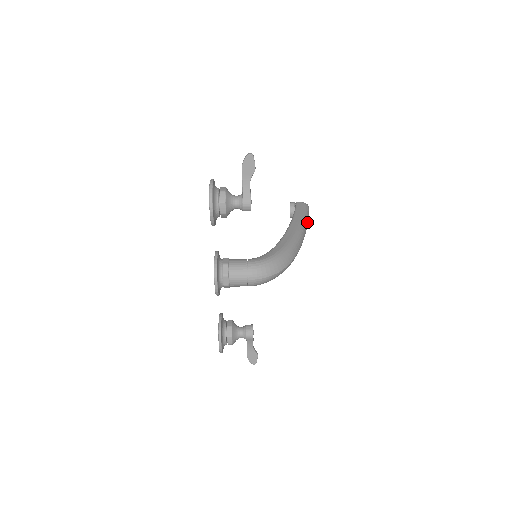
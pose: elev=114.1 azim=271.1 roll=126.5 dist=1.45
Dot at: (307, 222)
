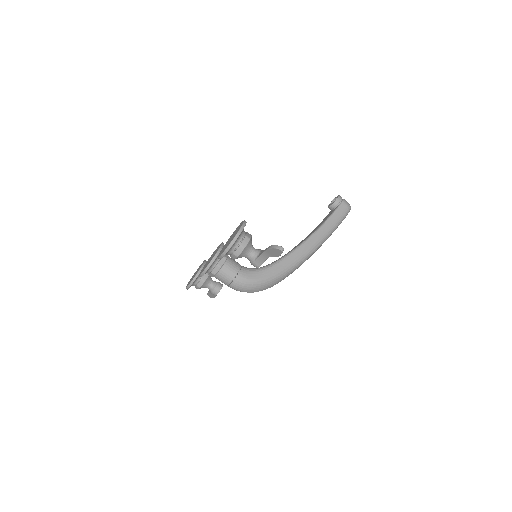
Dot at: (330, 235)
